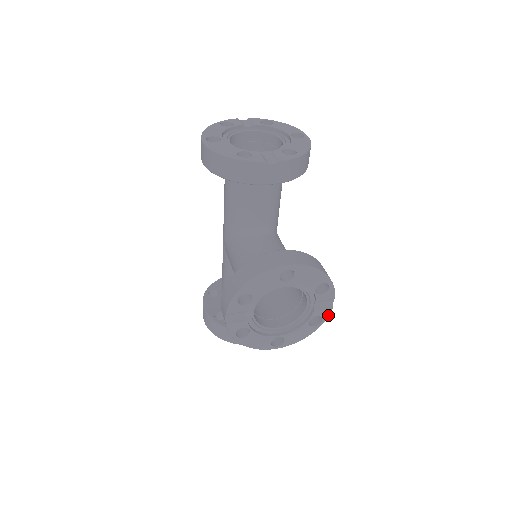
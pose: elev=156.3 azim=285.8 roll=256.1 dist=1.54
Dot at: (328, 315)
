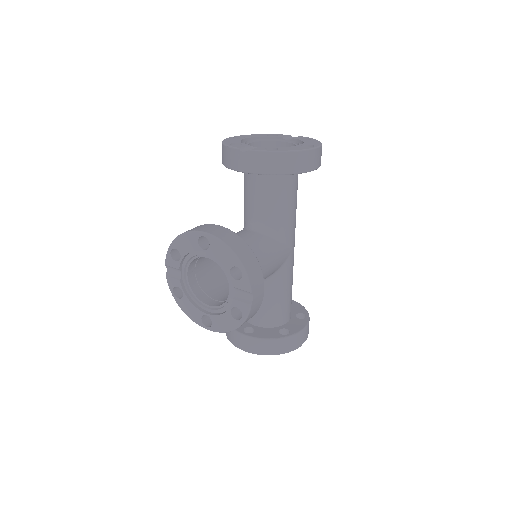
Dot at: (248, 312)
